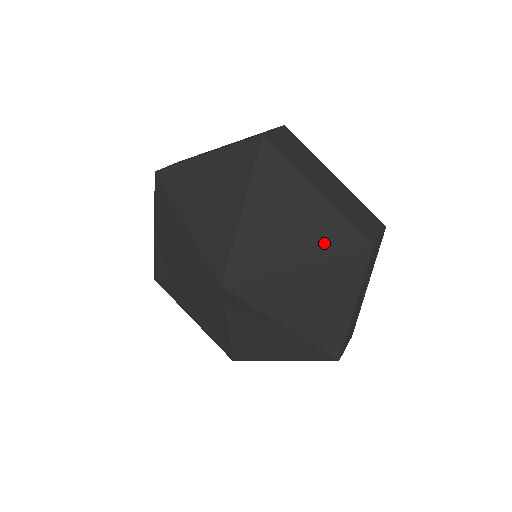
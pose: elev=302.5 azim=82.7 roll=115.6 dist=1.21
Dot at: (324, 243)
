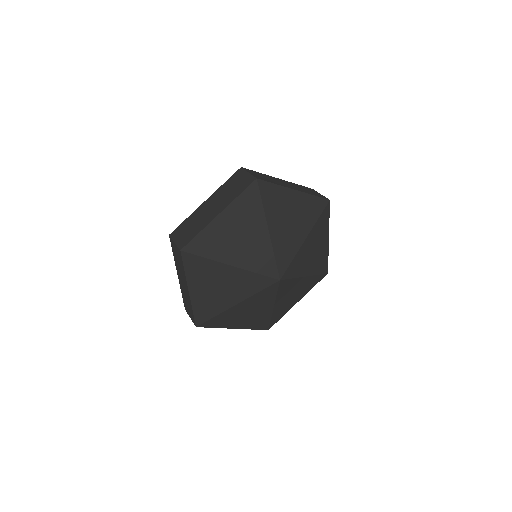
Dot at: (311, 216)
